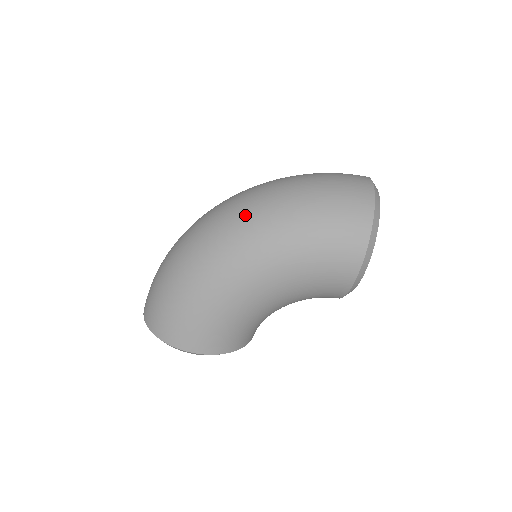
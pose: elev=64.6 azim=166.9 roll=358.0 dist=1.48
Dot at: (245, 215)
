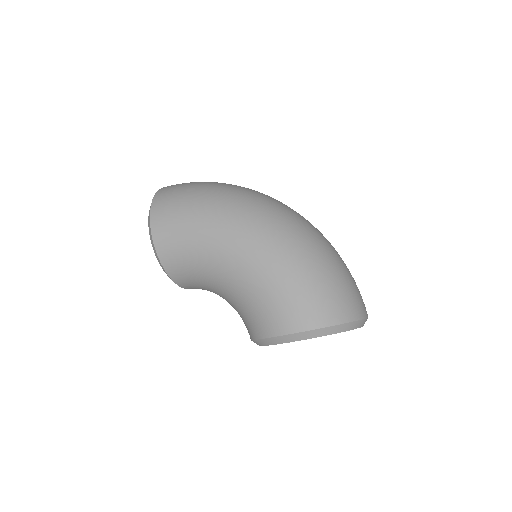
Dot at: (289, 221)
